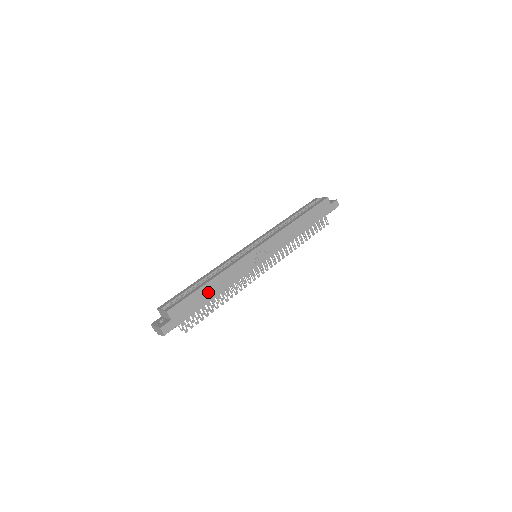
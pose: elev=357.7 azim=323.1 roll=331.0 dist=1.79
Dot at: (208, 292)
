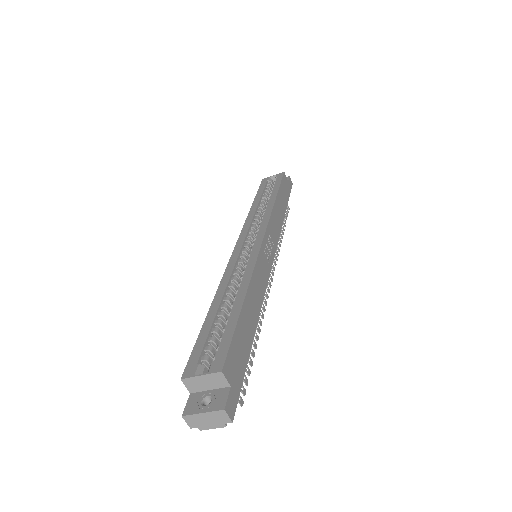
Dot at: (248, 319)
